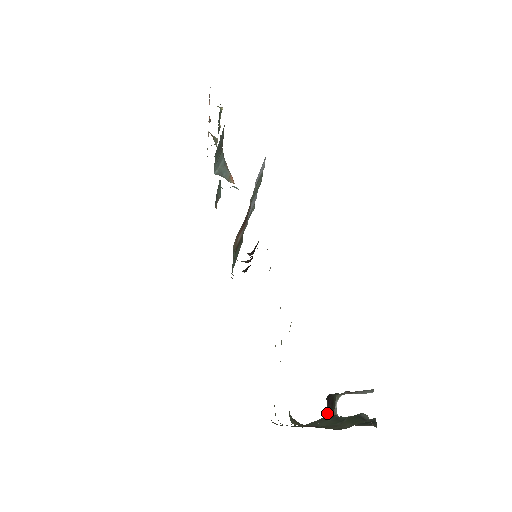
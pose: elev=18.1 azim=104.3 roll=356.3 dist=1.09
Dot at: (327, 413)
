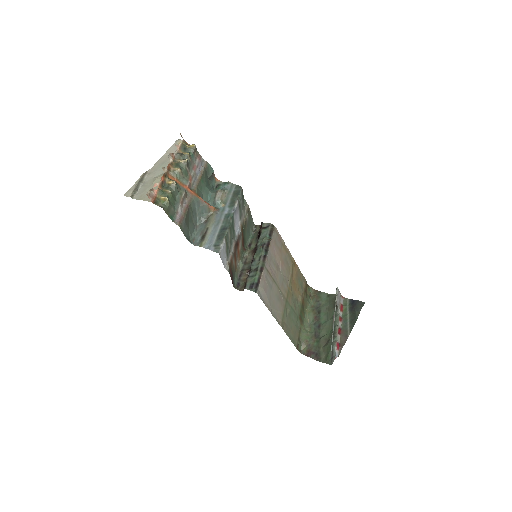
Dot at: occluded
